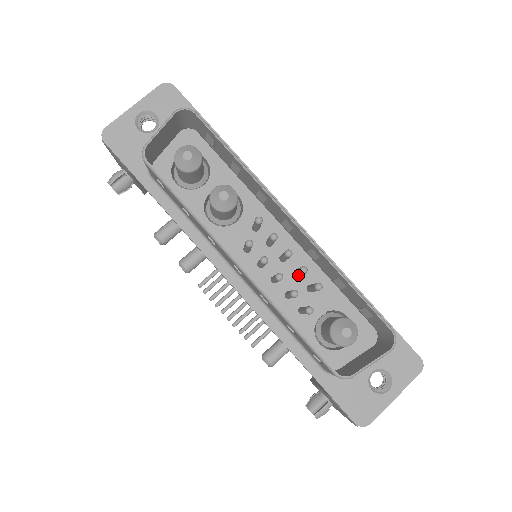
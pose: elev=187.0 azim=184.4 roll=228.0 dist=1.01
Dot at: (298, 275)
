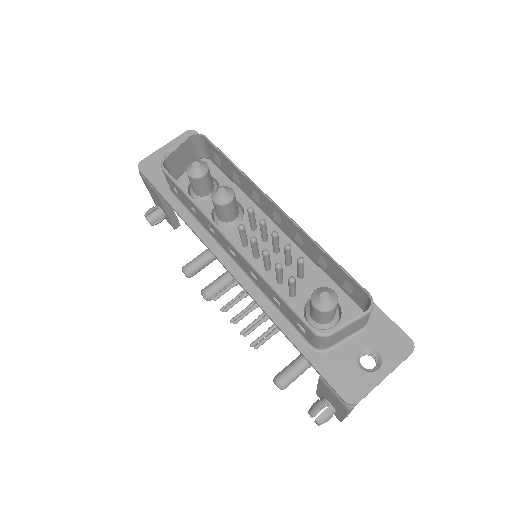
Dot at: (286, 259)
